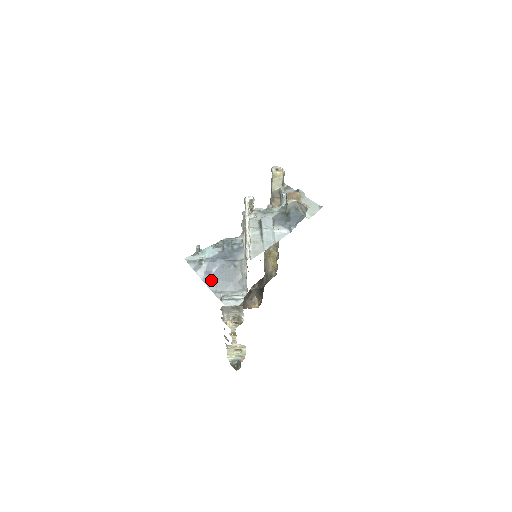
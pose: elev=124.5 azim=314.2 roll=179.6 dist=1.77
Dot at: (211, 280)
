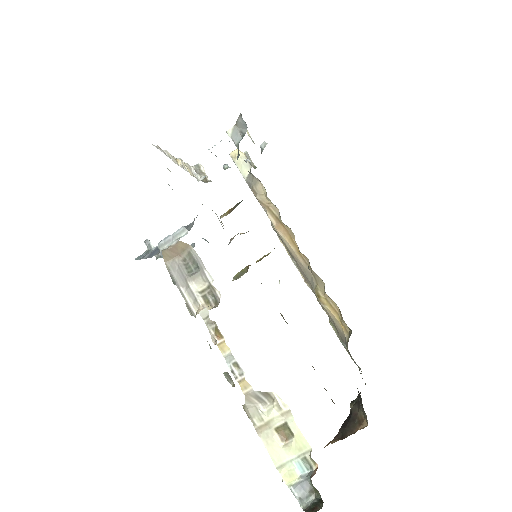
Dot at: (156, 252)
